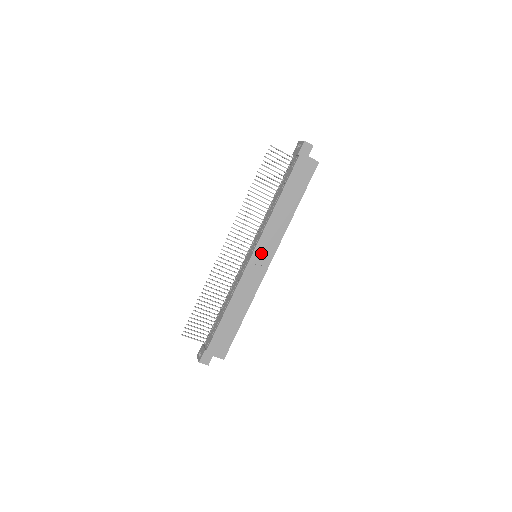
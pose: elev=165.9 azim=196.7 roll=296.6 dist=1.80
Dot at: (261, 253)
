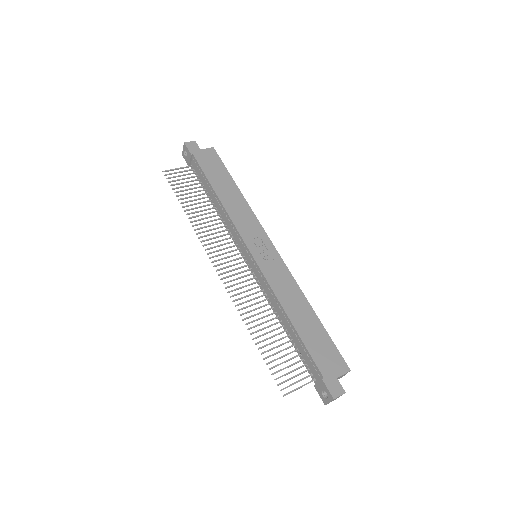
Dot at: (256, 245)
